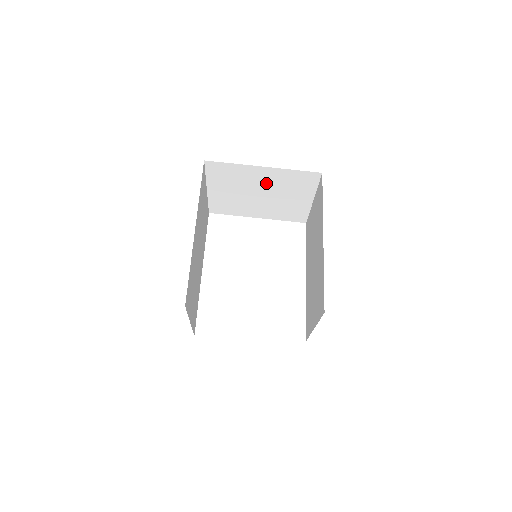
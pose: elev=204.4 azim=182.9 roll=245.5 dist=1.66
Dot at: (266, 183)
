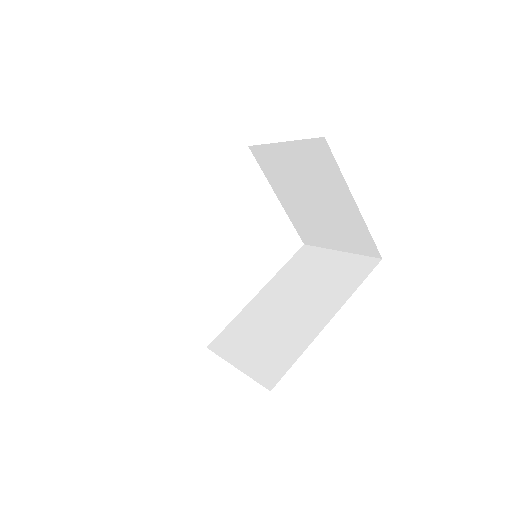
Dot at: (333, 205)
